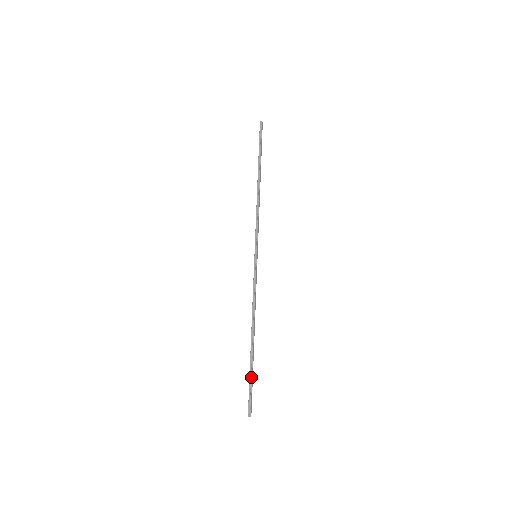
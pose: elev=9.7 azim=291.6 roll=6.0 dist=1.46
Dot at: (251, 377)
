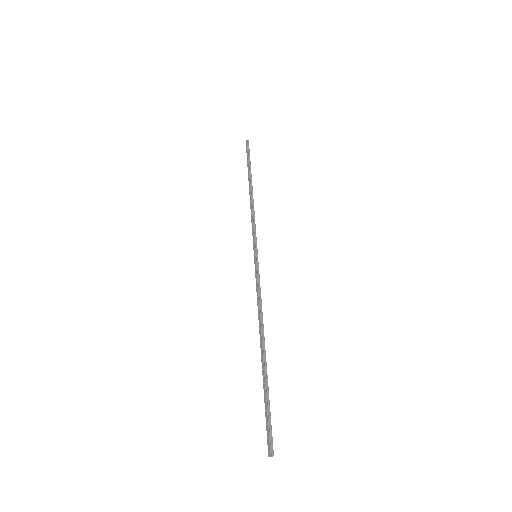
Dot at: occluded
